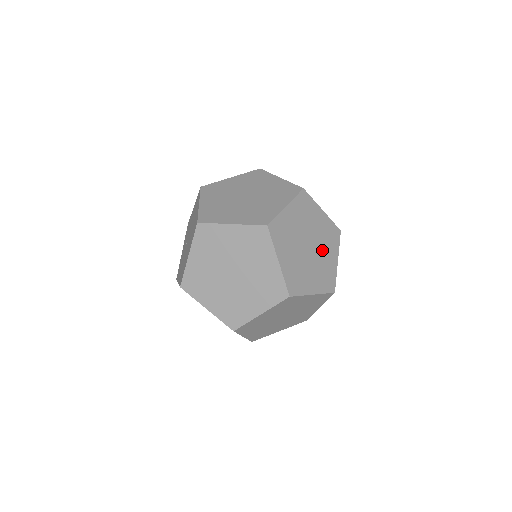
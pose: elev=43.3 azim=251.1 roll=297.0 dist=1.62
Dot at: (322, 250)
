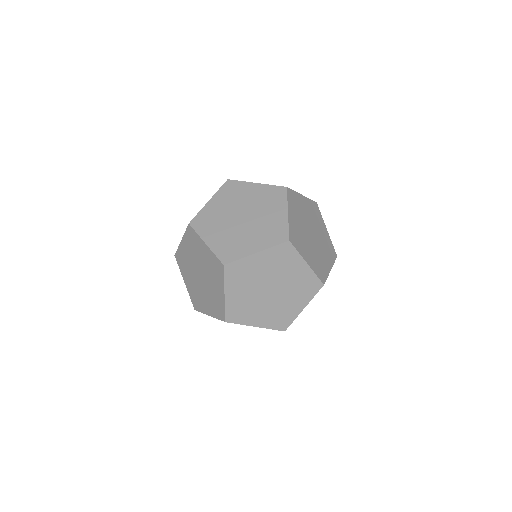
Dot at: (321, 248)
